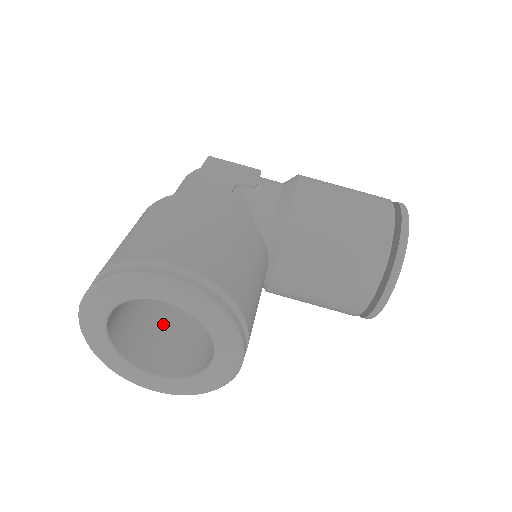
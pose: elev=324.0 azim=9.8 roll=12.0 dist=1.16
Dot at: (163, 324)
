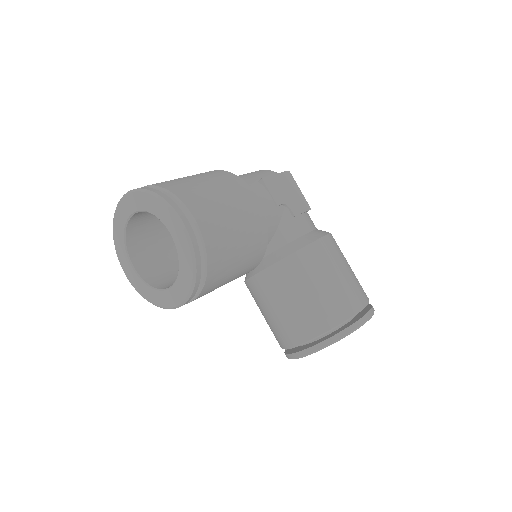
Dot at: (165, 243)
